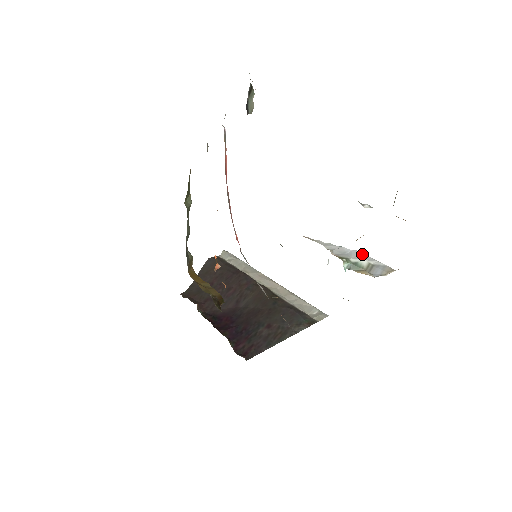
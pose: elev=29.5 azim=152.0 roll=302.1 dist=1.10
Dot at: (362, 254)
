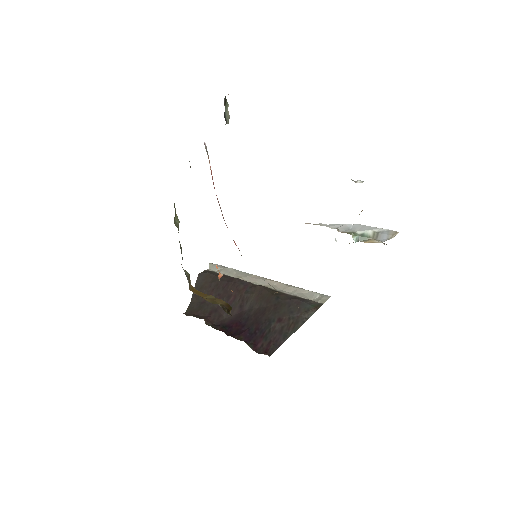
Dot at: (364, 226)
